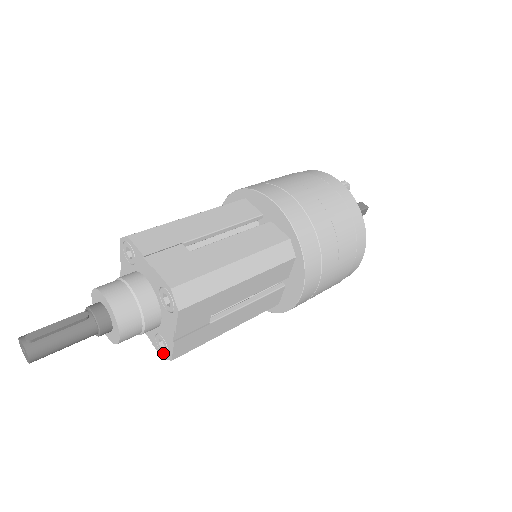
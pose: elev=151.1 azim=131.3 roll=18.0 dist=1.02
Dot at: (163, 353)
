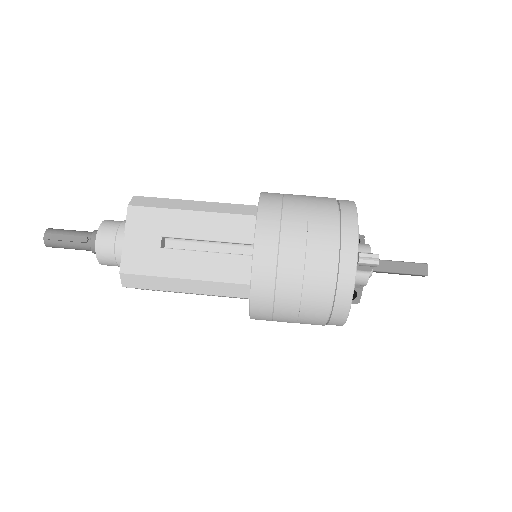
Dot at: occluded
